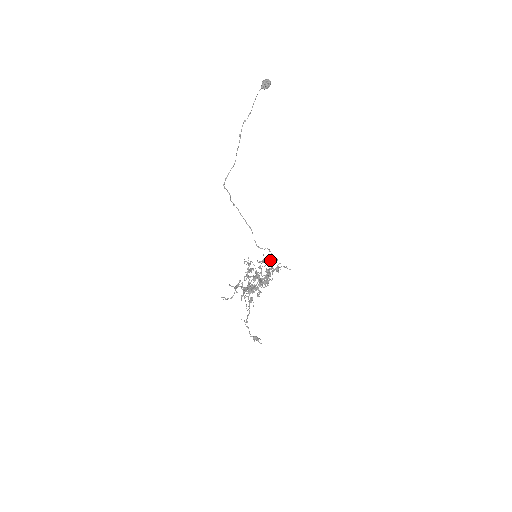
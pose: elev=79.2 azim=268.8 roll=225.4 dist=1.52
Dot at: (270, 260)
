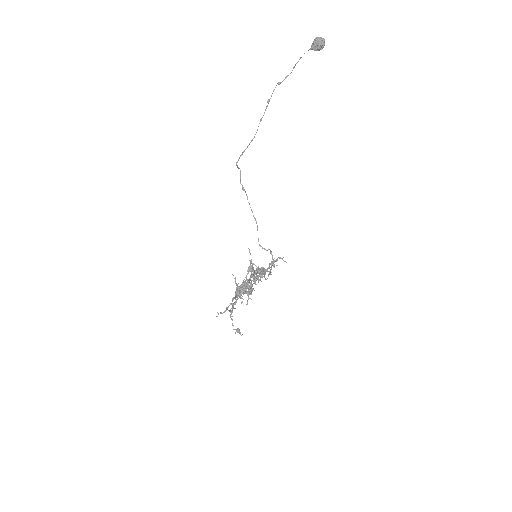
Dot at: (270, 267)
